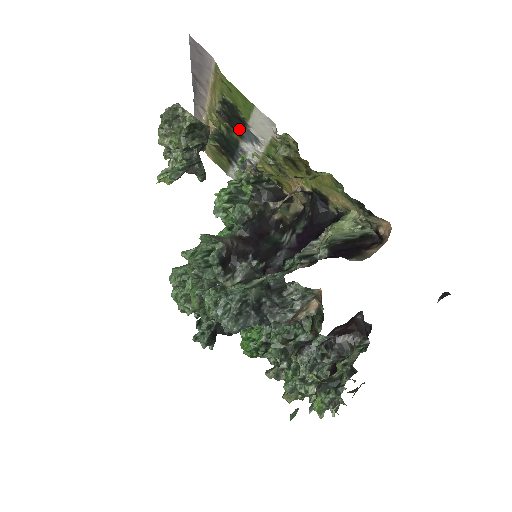
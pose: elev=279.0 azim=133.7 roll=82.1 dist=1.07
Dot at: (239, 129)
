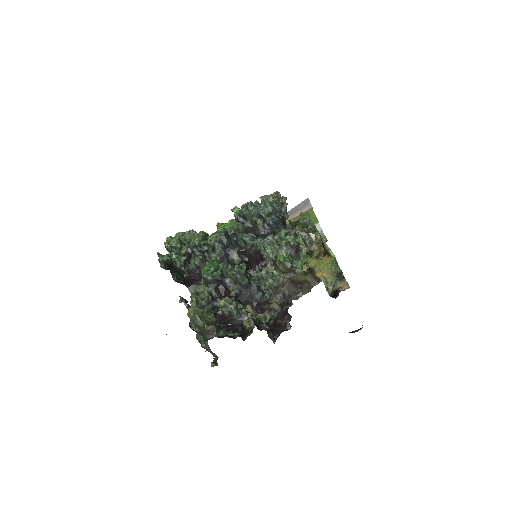
Dot at: occluded
